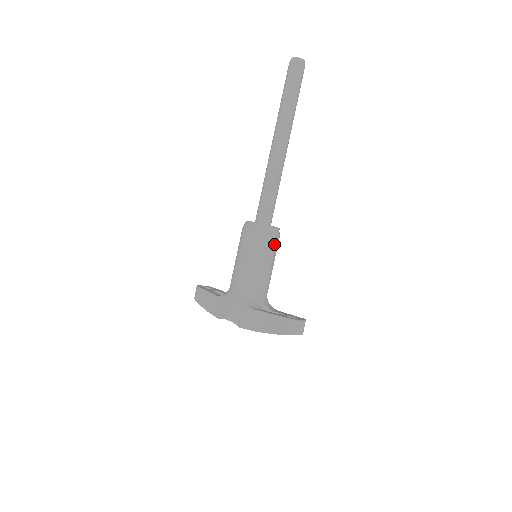
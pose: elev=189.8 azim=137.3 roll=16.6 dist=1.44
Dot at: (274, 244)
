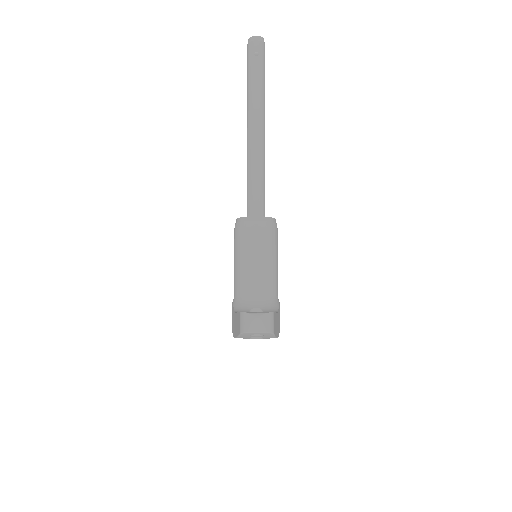
Dot at: (258, 236)
